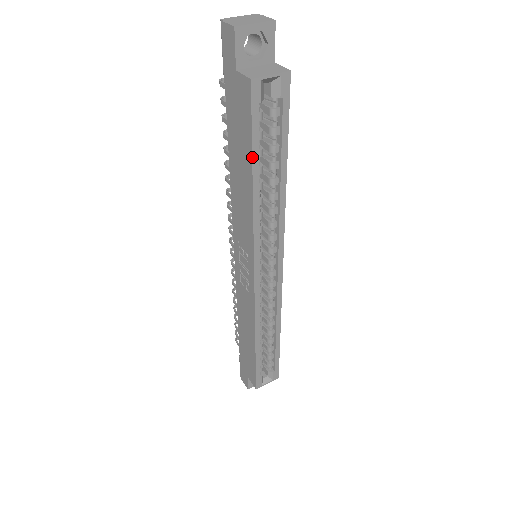
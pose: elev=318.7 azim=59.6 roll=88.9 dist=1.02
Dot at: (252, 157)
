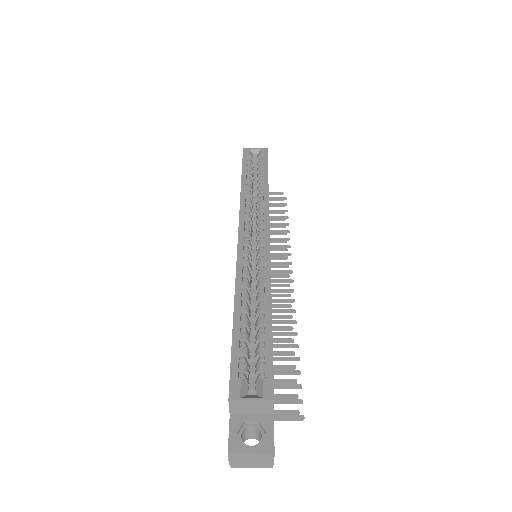
Dot at: (242, 171)
